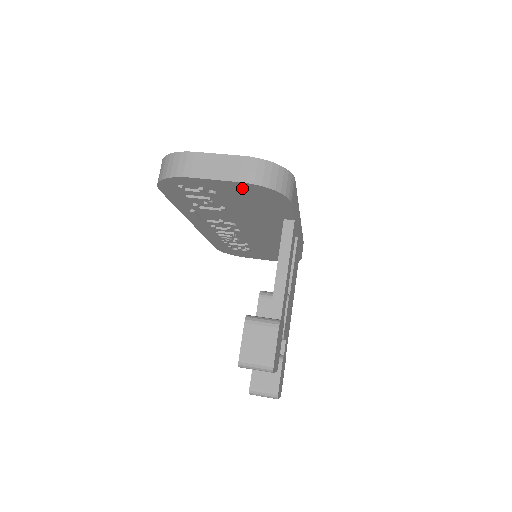
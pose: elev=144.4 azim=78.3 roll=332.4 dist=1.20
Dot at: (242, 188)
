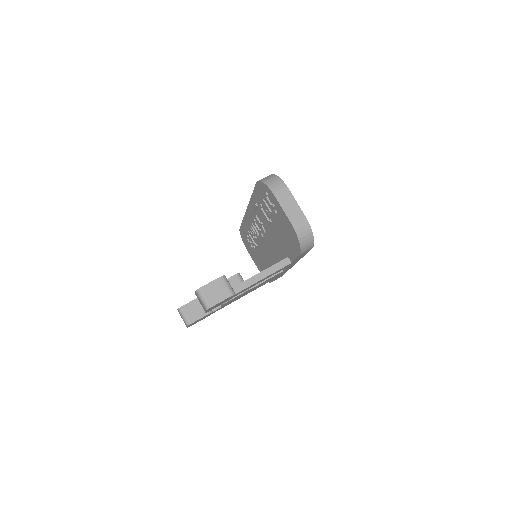
Dot at: (289, 226)
